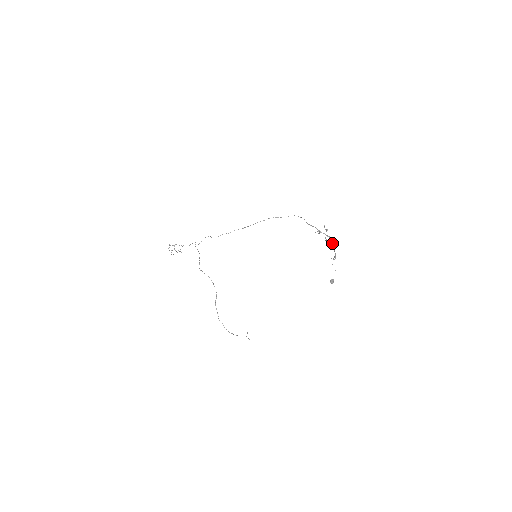
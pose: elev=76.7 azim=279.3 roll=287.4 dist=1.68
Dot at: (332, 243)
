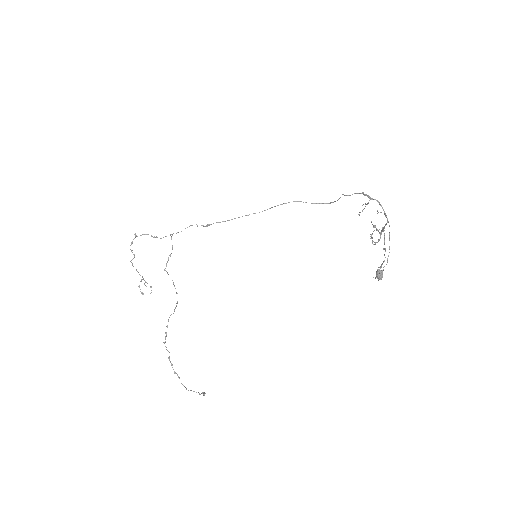
Dot at: occluded
